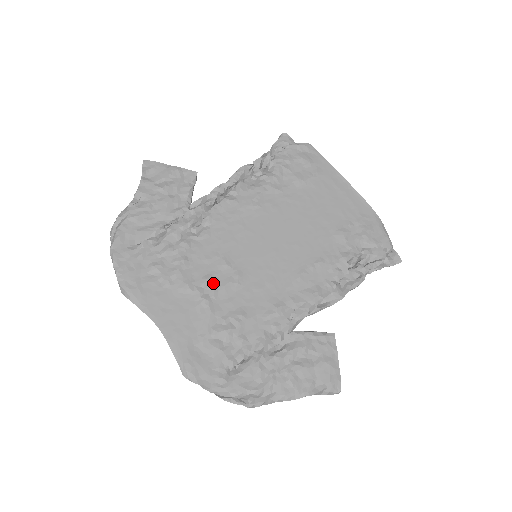
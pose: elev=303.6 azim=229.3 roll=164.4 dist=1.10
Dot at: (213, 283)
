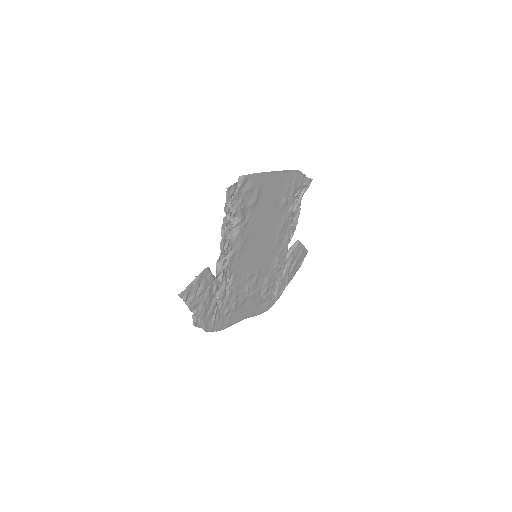
Dot at: (251, 287)
